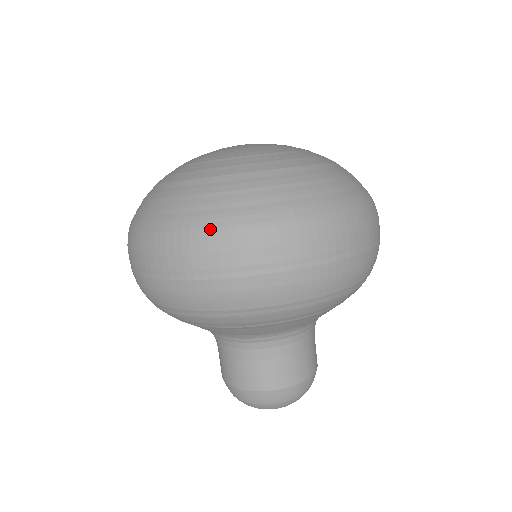
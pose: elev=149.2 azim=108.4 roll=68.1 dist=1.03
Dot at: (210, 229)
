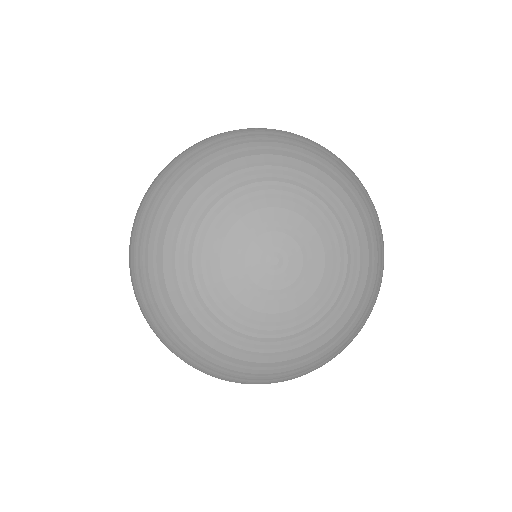
Dot at: occluded
